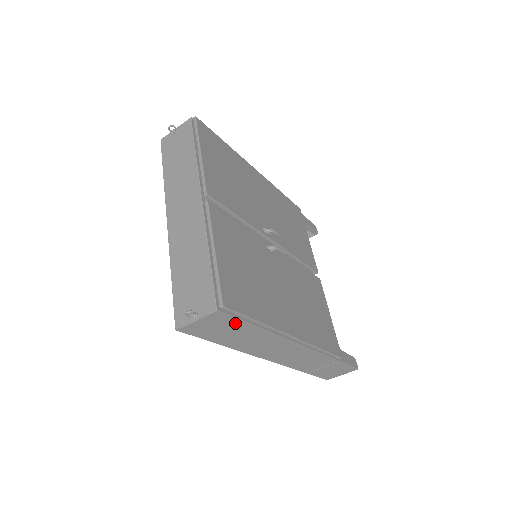
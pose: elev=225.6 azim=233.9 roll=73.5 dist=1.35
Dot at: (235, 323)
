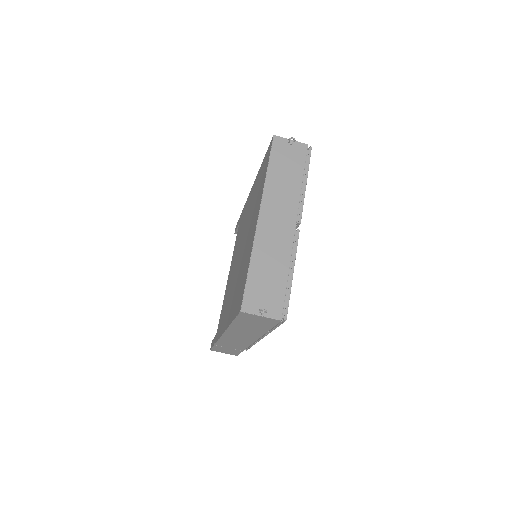
Dot at: (268, 325)
